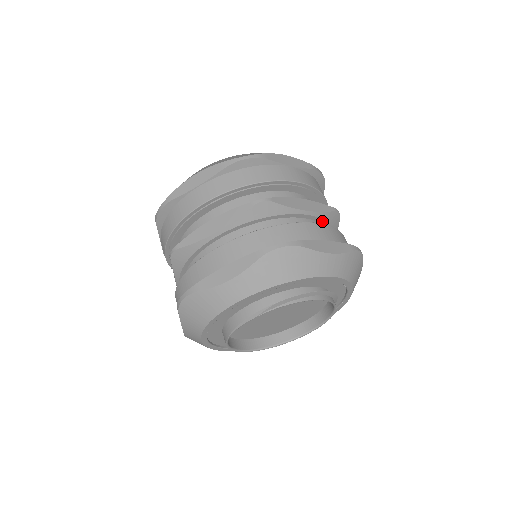
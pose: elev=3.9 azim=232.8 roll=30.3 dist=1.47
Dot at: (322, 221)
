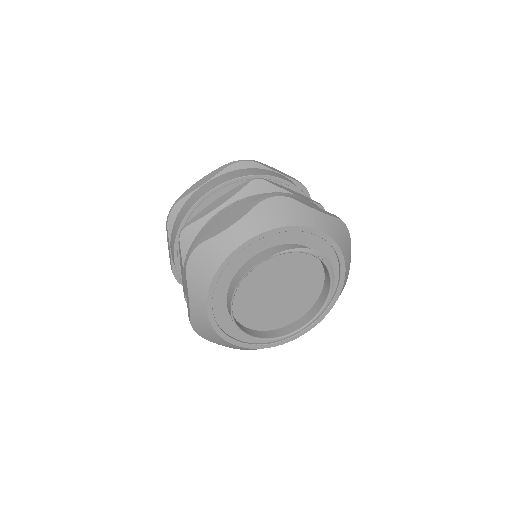
Dot at: occluded
